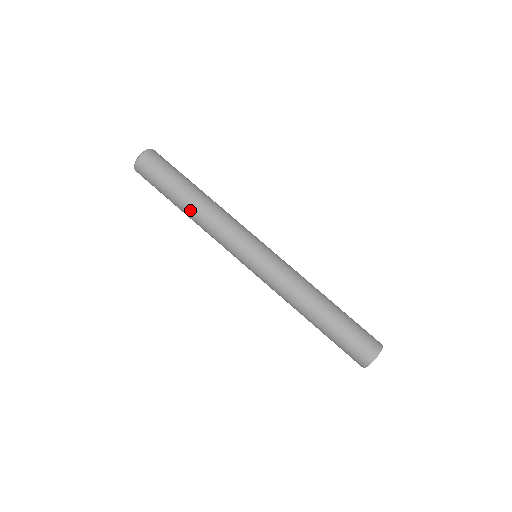
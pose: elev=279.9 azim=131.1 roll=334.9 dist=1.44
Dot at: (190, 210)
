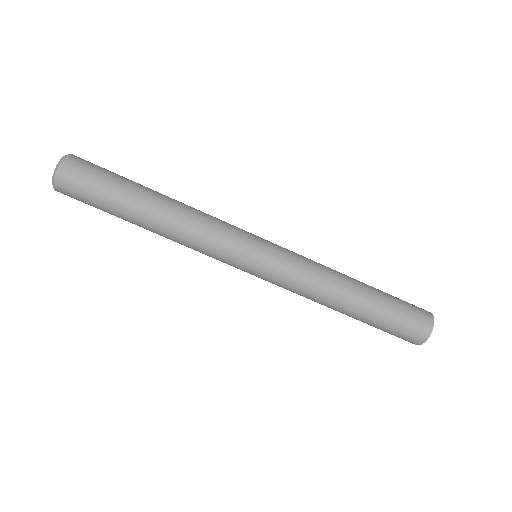
Dot at: occluded
